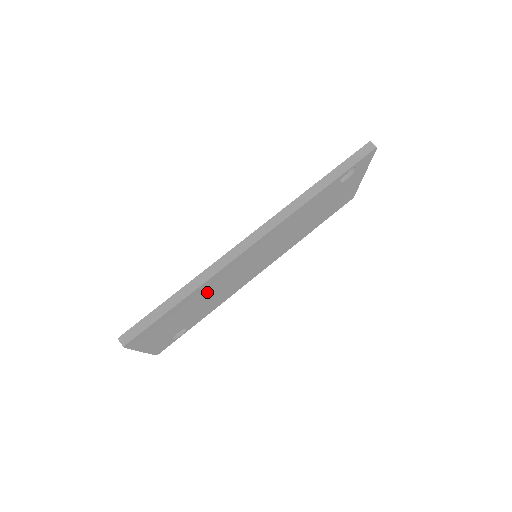
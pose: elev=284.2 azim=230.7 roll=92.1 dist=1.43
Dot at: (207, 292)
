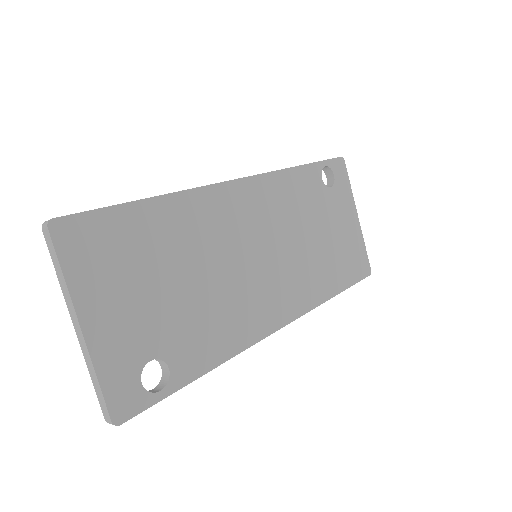
Dot at: (187, 244)
